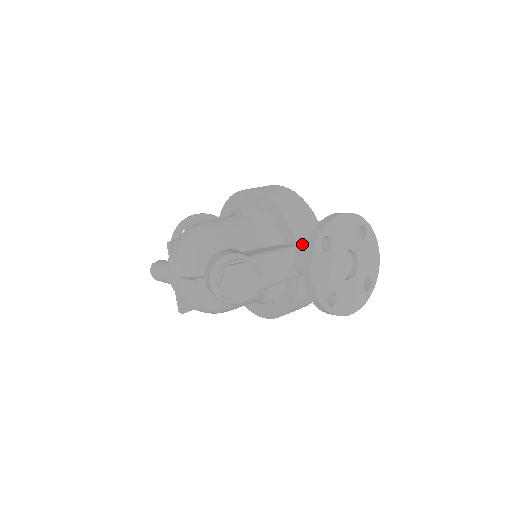
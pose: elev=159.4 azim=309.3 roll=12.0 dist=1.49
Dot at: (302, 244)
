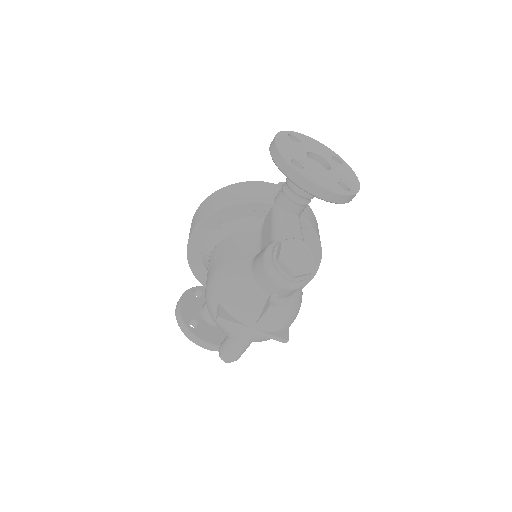
Dot at: (274, 200)
